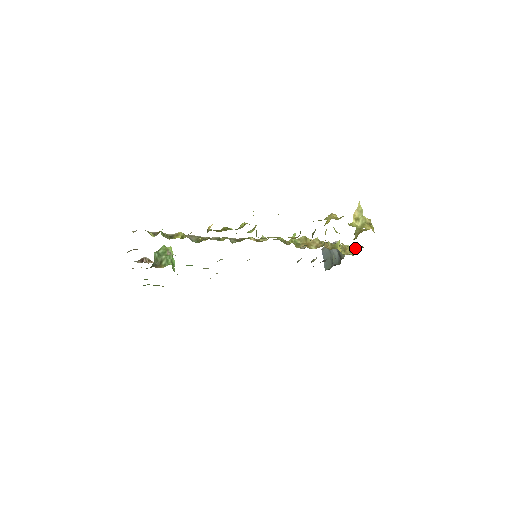
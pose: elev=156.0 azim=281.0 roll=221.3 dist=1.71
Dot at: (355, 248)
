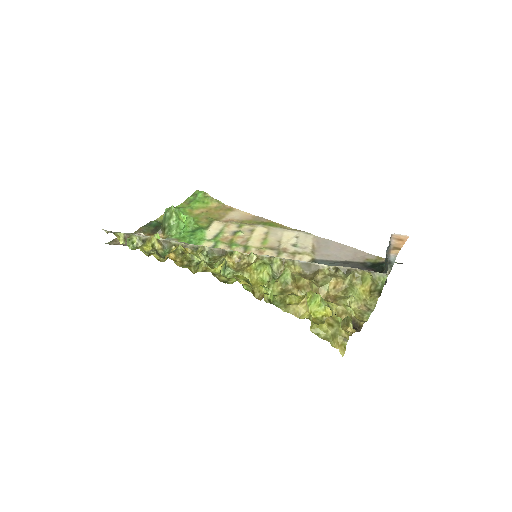
Dot at: occluded
